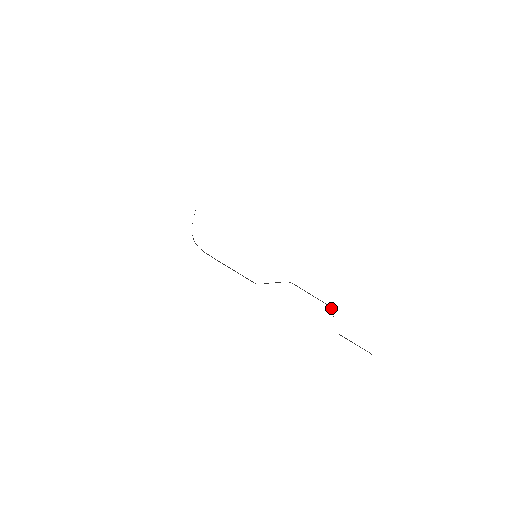
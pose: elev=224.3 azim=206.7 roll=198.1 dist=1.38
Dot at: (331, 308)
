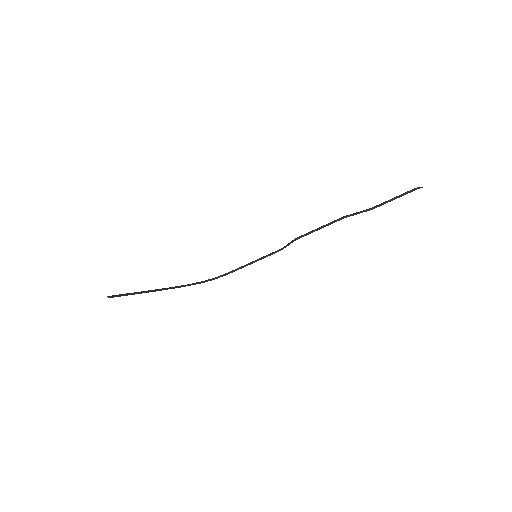
Dot at: occluded
